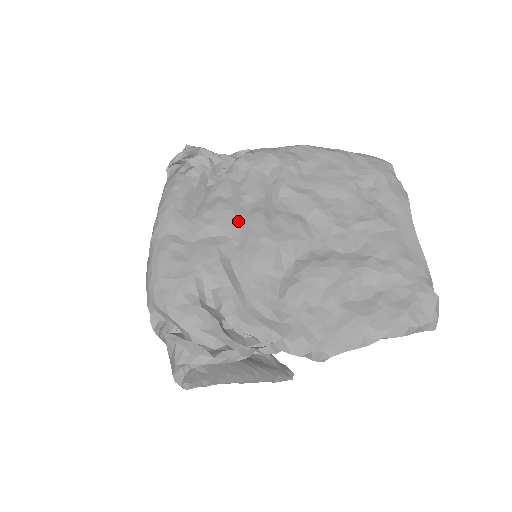
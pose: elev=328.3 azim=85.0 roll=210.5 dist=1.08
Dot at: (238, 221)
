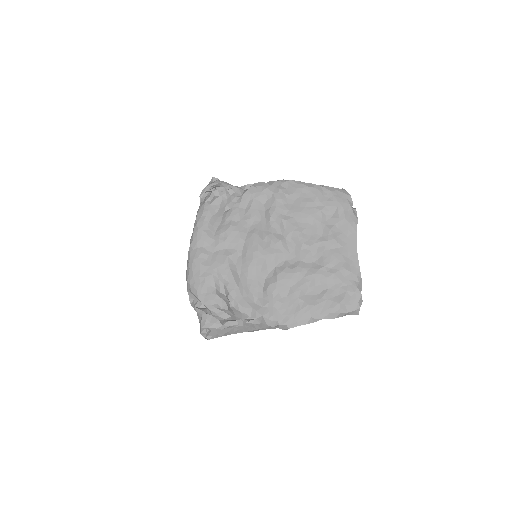
Dot at: (242, 239)
